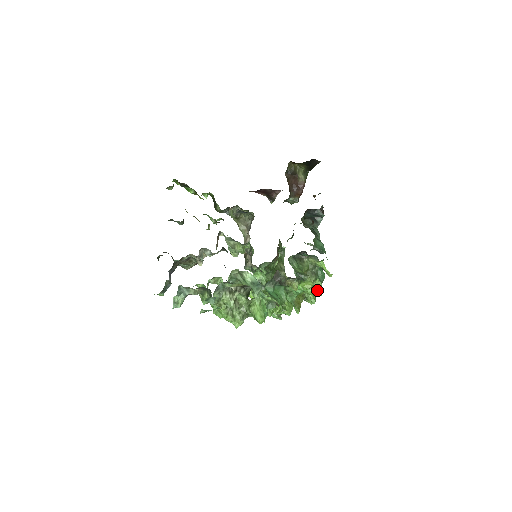
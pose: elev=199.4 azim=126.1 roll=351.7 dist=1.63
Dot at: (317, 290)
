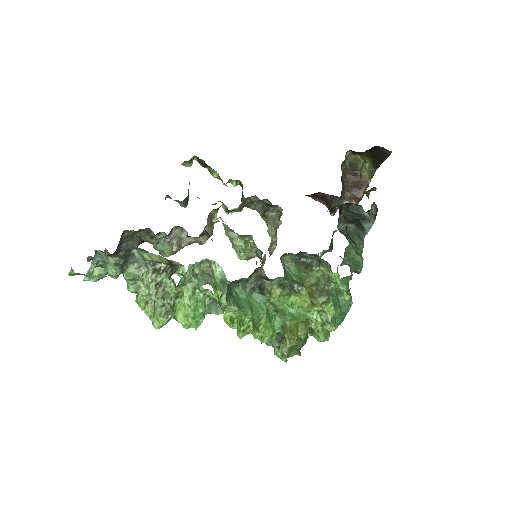
Dot at: (326, 318)
